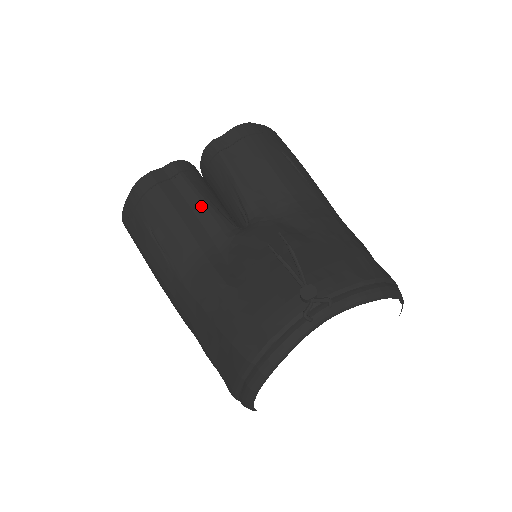
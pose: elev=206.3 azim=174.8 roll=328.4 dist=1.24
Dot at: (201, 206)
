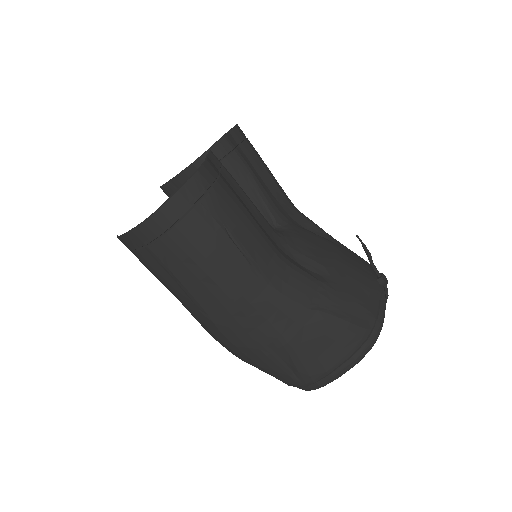
Dot at: (252, 206)
